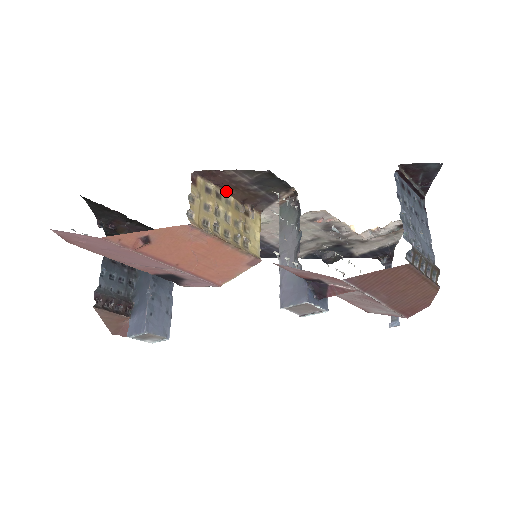
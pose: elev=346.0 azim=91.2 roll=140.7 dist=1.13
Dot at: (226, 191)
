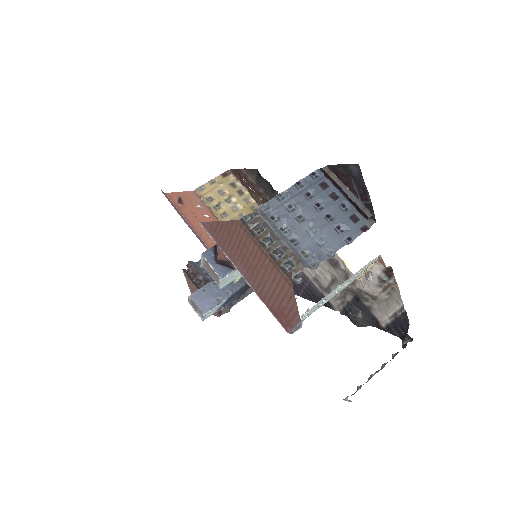
Dot at: (250, 193)
